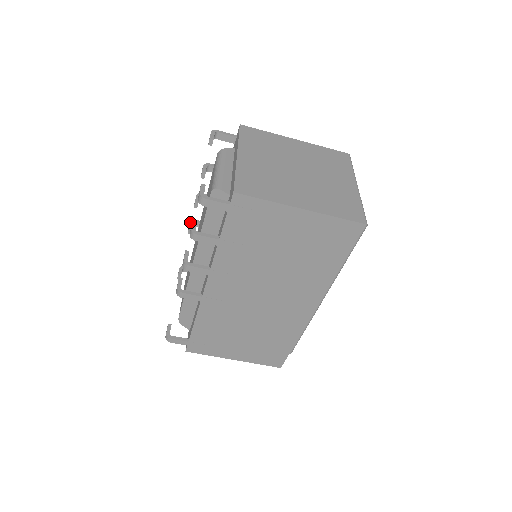
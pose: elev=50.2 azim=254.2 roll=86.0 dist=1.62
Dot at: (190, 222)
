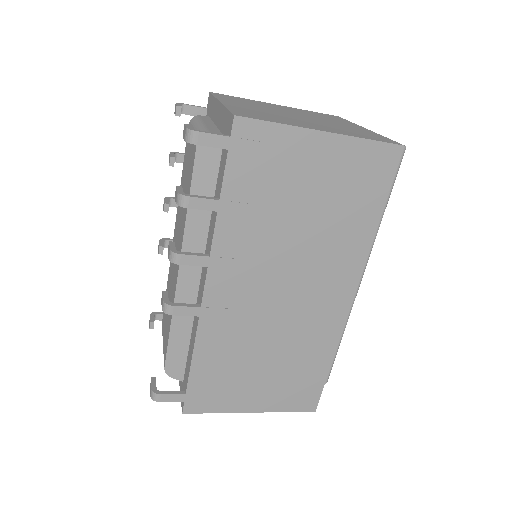
Dot at: (159, 240)
